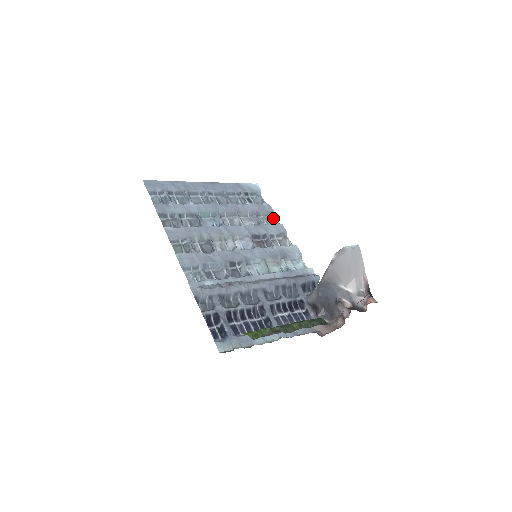
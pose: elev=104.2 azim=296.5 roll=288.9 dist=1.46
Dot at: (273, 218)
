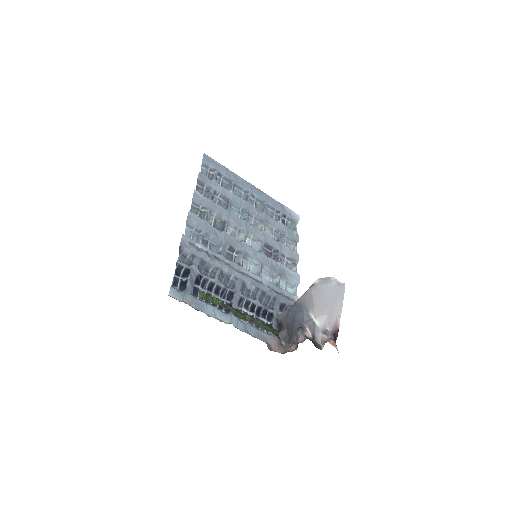
Dot at: (294, 245)
